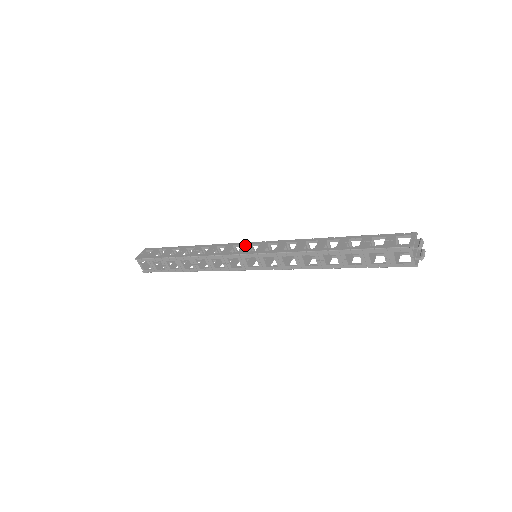
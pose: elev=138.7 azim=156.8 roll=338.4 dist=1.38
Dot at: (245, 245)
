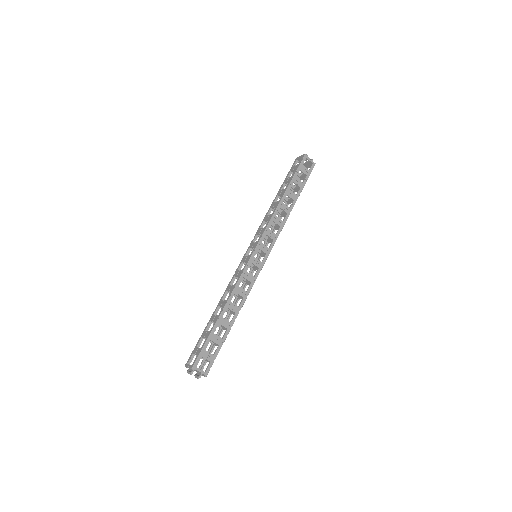
Dot at: (243, 259)
